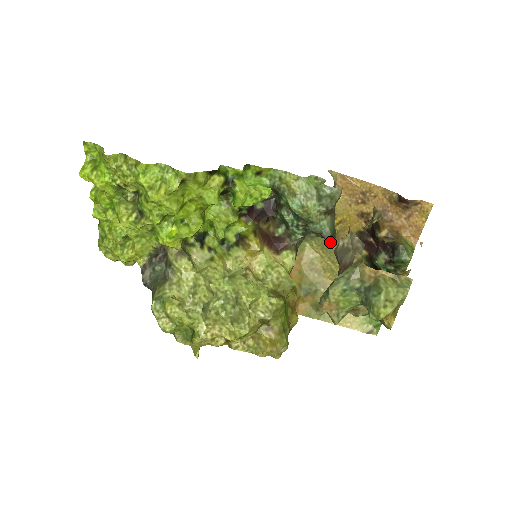
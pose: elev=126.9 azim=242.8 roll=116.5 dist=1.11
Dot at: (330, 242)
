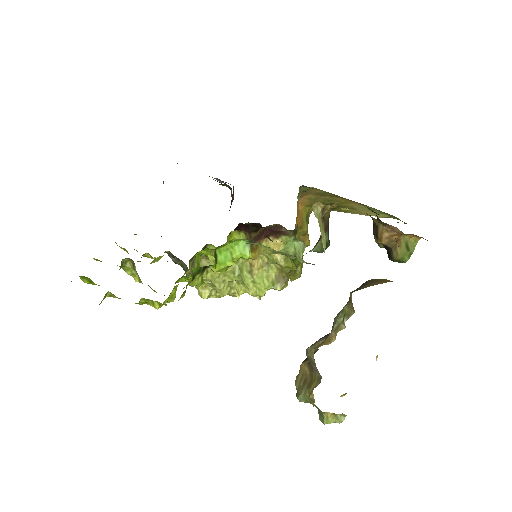
Dot at: occluded
